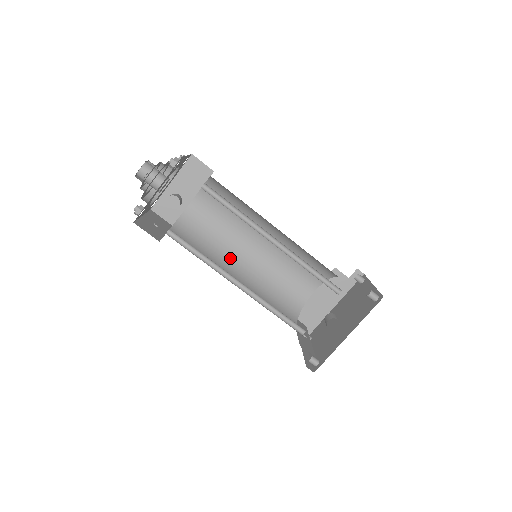
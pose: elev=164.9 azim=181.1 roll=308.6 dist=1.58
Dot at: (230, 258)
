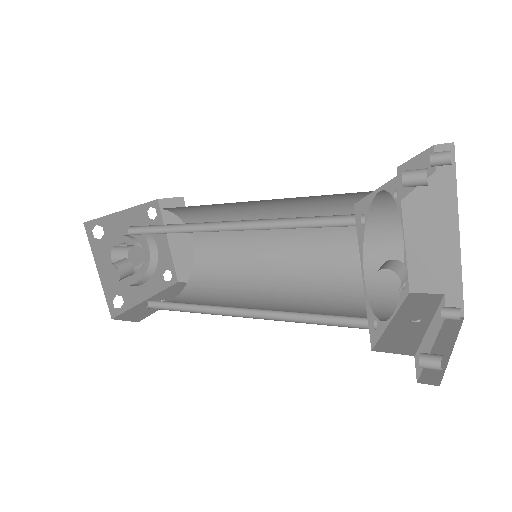
Dot at: (262, 276)
